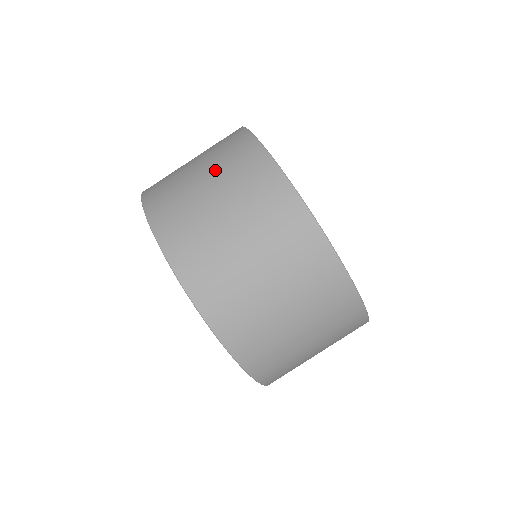
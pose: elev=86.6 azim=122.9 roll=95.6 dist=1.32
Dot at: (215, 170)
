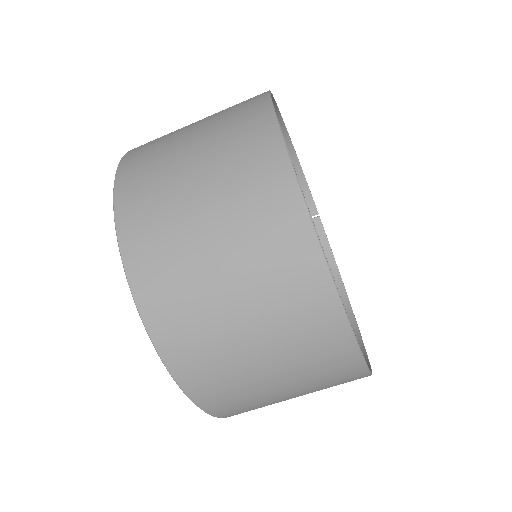
Dot at: (210, 140)
